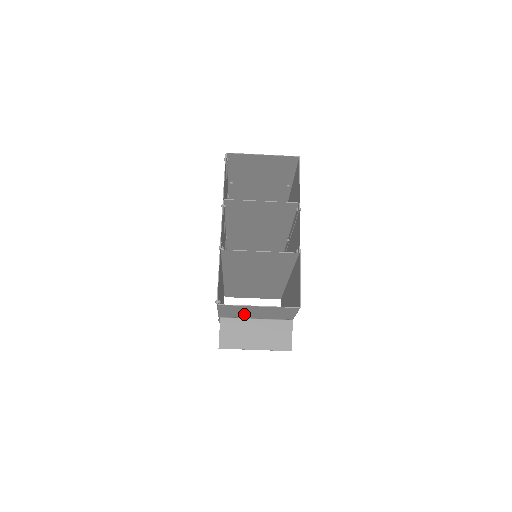
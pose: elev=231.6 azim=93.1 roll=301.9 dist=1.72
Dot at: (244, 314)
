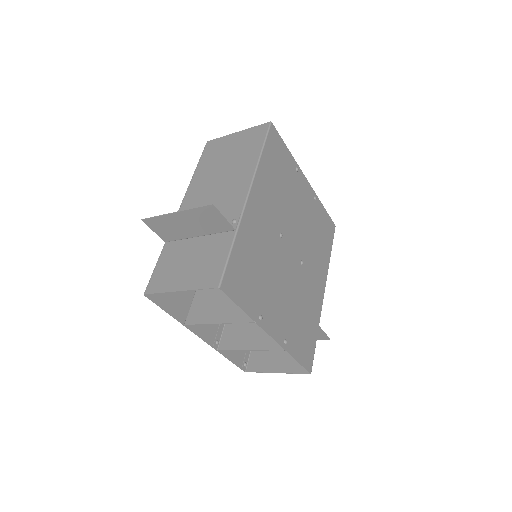
Dot at: occluded
